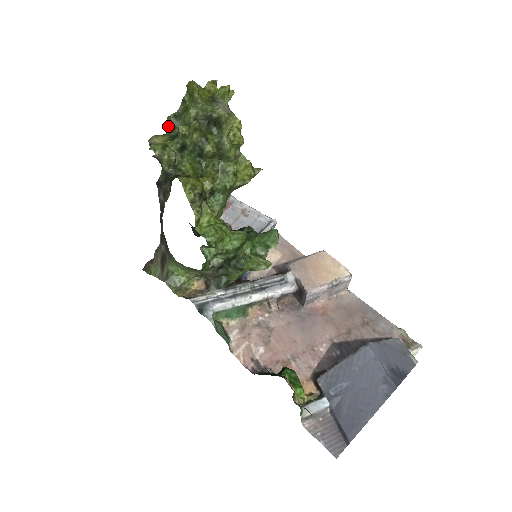
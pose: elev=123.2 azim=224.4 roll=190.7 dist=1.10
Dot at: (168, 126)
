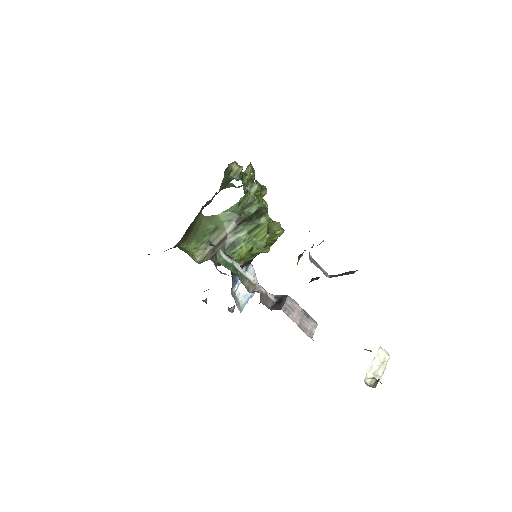
Dot at: (228, 186)
